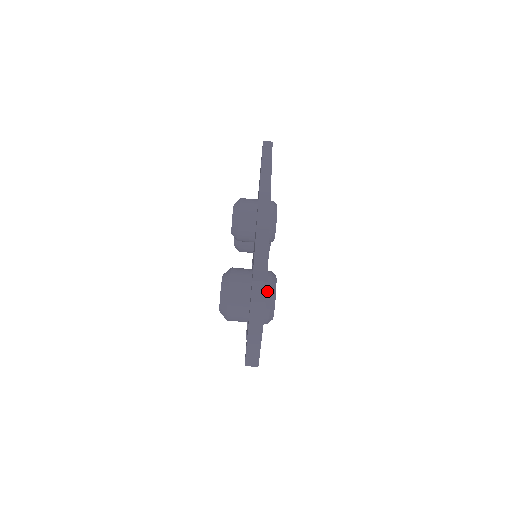
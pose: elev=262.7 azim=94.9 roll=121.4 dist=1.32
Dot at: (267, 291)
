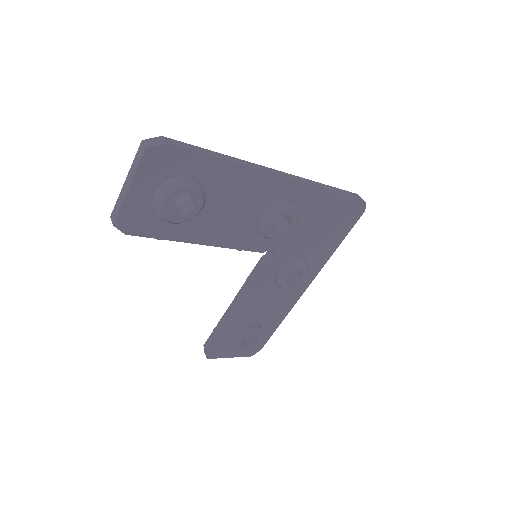
Dot at: (175, 179)
